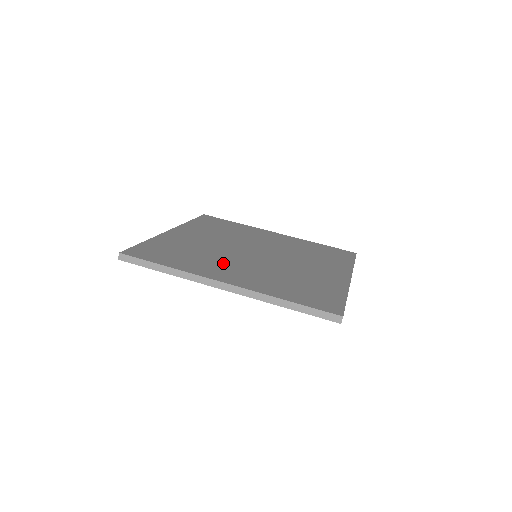
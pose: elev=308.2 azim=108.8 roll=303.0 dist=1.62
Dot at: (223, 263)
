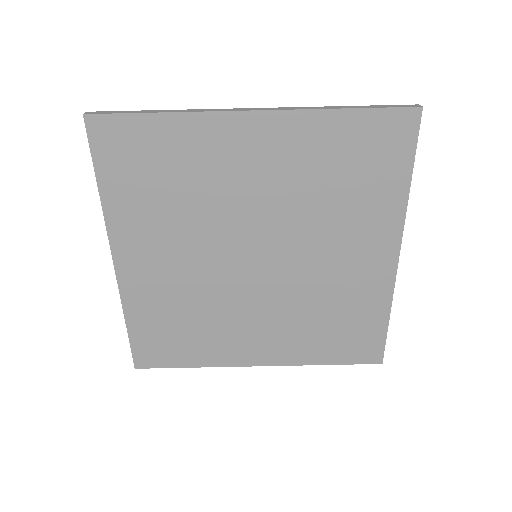
Dot at: (235, 324)
